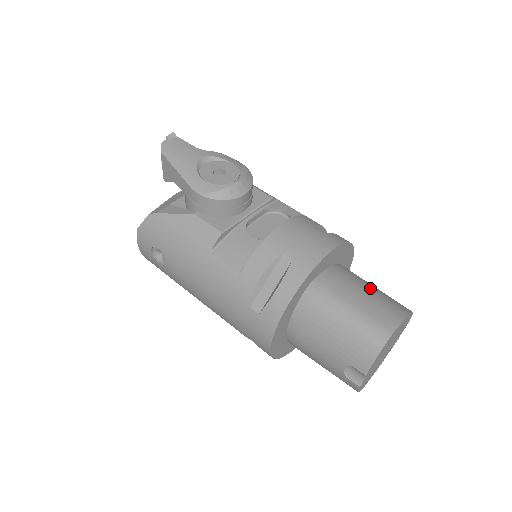
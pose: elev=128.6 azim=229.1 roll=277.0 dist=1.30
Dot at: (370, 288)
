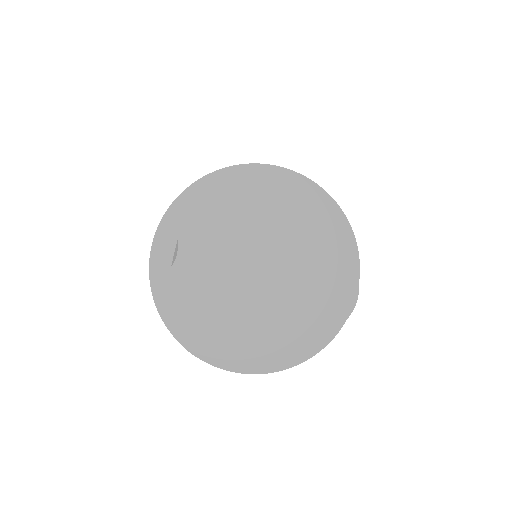
Dot at: occluded
